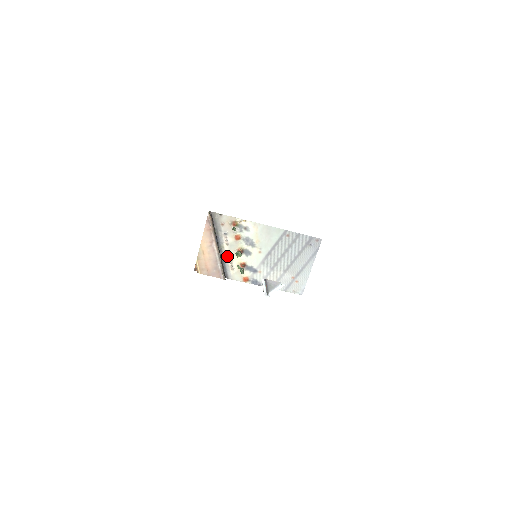
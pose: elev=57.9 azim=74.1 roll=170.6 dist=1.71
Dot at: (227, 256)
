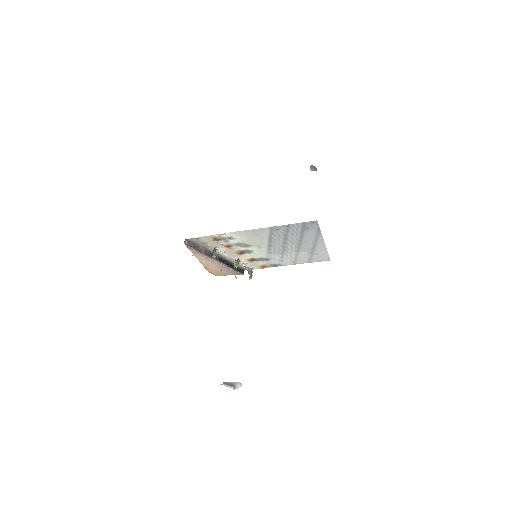
Dot at: (231, 259)
